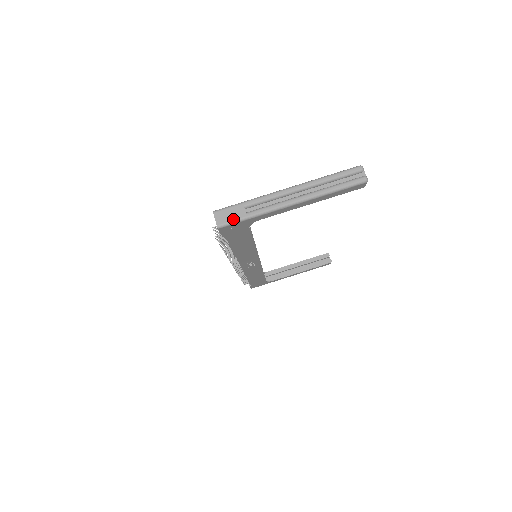
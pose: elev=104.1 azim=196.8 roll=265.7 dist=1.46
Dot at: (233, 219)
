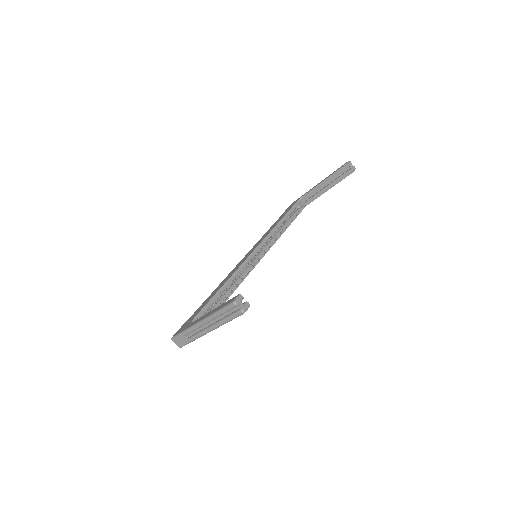
Dot at: (184, 344)
